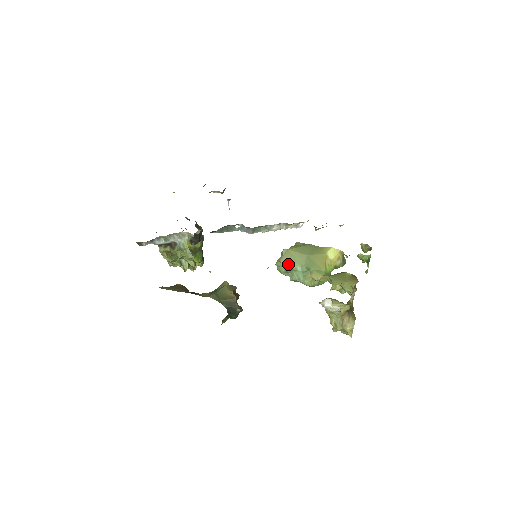
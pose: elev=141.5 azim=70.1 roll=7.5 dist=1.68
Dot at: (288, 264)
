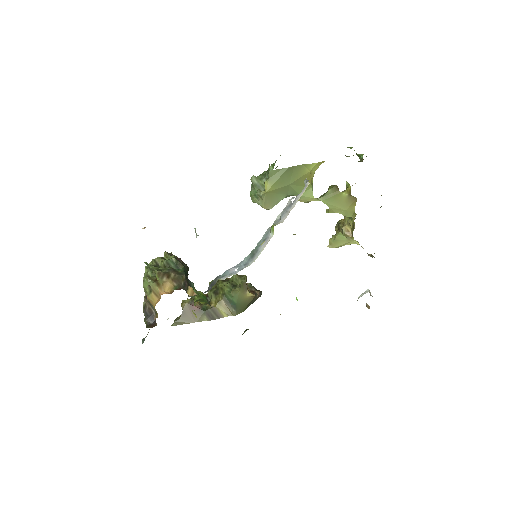
Dot at: (271, 204)
